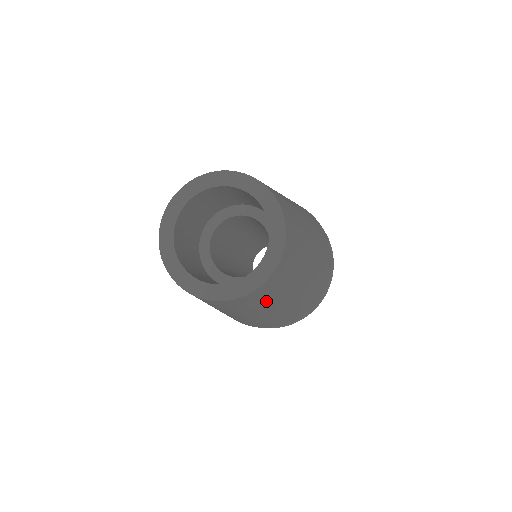
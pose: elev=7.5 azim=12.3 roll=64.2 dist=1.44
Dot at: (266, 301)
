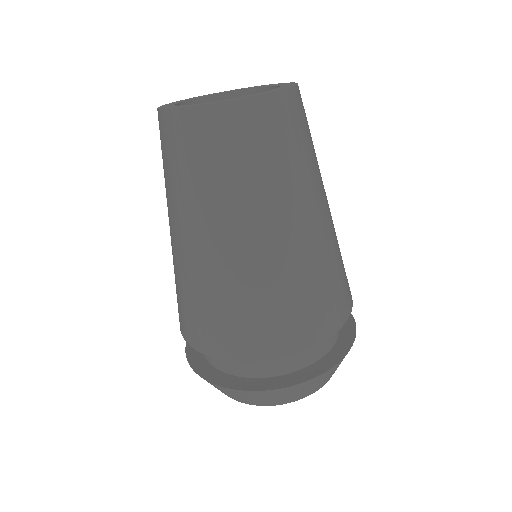
Dot at: (313, 145)
